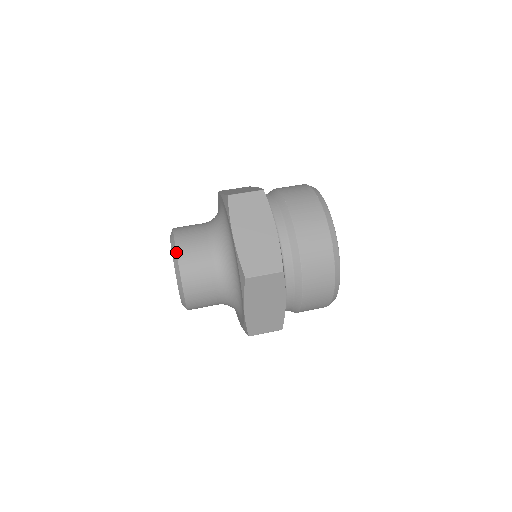
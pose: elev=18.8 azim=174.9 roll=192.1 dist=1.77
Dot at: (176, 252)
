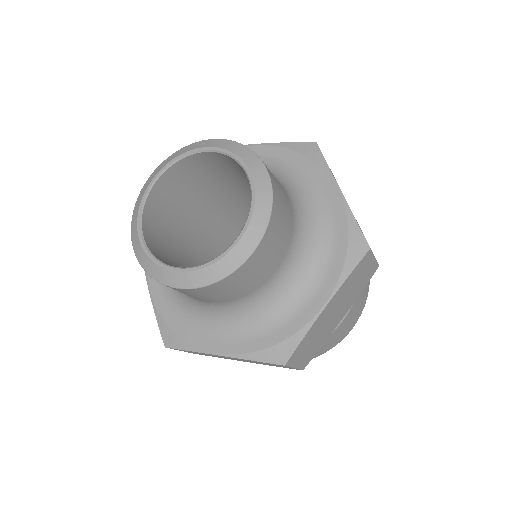
Dot at: (265, 165)
